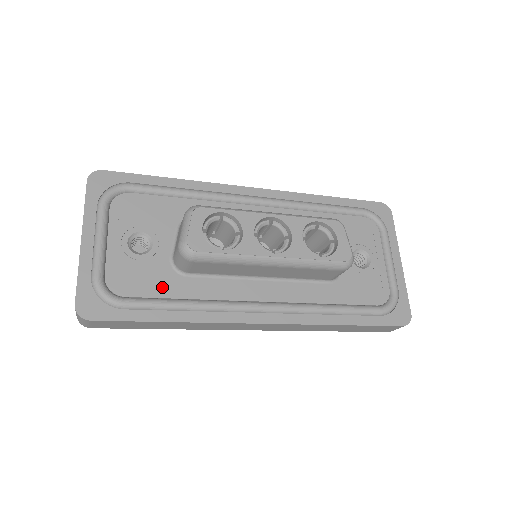
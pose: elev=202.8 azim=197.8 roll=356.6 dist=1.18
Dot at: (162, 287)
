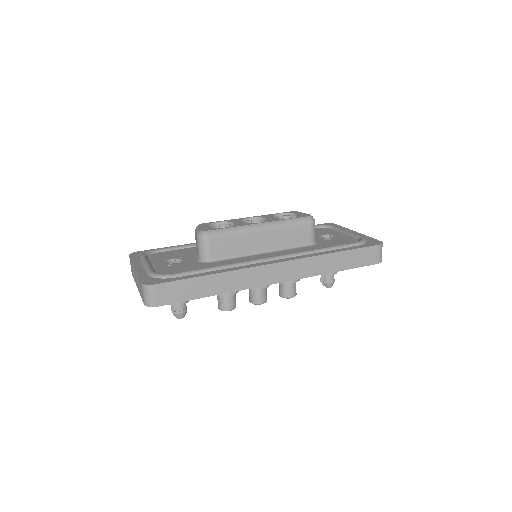
Dot at: (197, 268)
